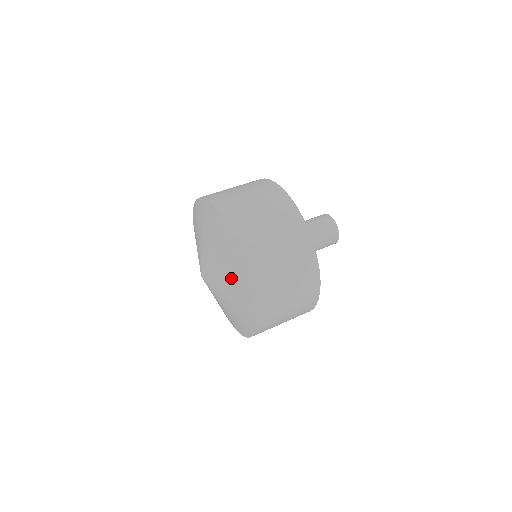
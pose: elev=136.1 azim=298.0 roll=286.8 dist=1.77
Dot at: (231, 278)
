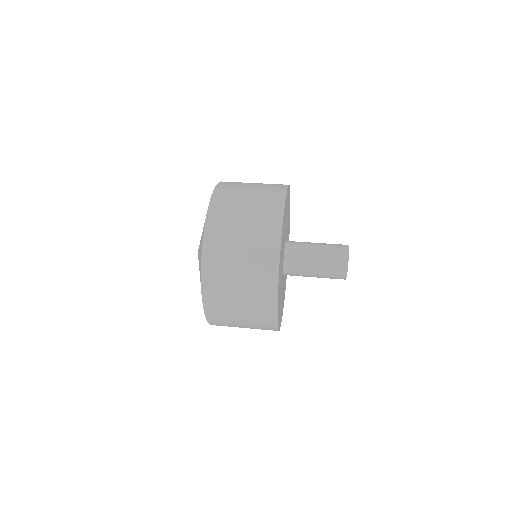
Dot at: occluded
